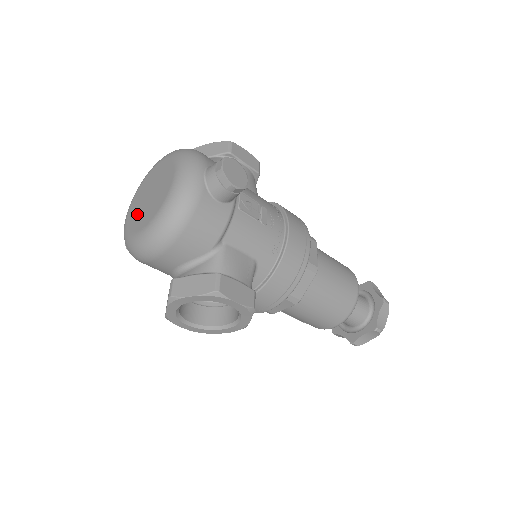
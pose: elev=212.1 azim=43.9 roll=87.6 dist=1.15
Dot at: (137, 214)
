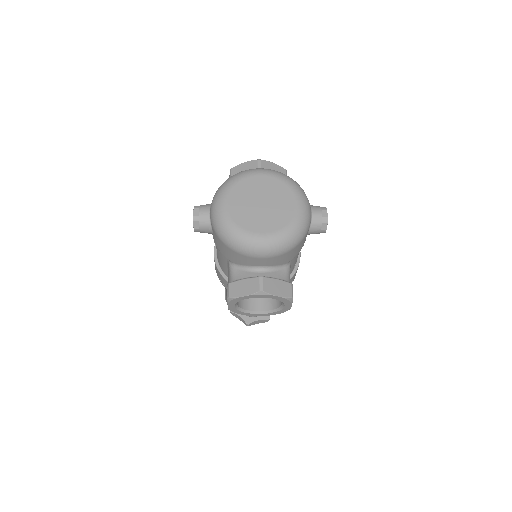
Dot at: (247, 212)
